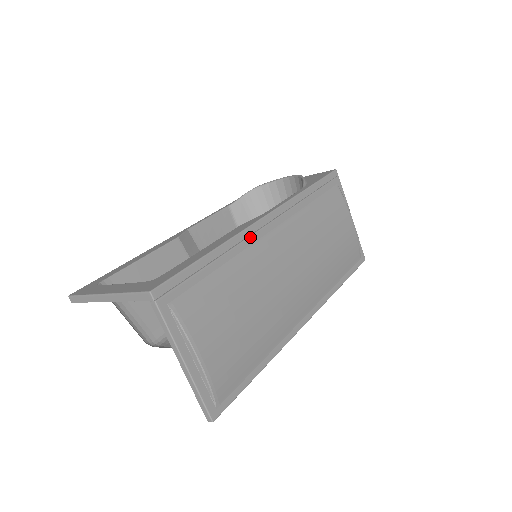
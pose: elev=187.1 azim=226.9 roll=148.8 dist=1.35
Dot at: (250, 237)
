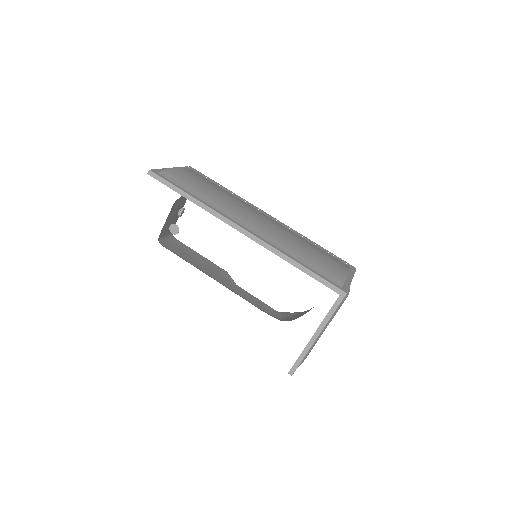
Dot at: (252, 206)
